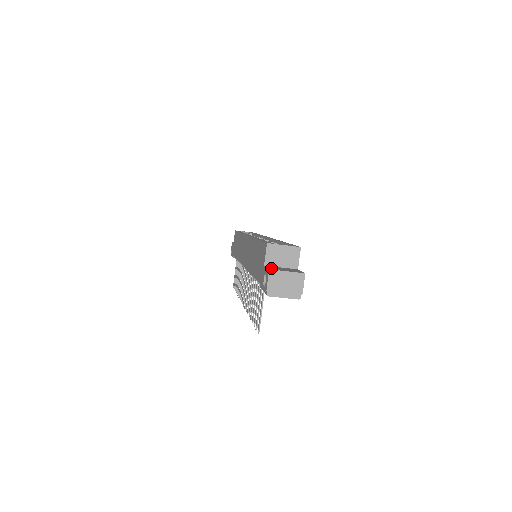
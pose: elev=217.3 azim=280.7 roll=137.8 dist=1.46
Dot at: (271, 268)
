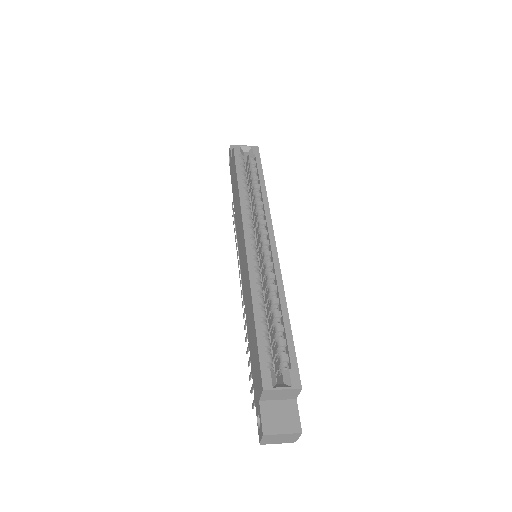
Dot at: (266, 423)
